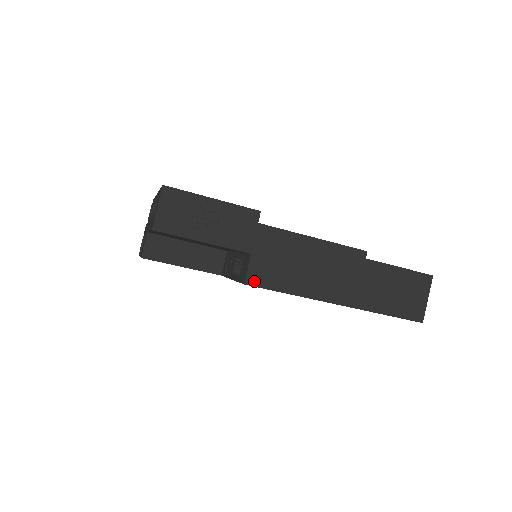
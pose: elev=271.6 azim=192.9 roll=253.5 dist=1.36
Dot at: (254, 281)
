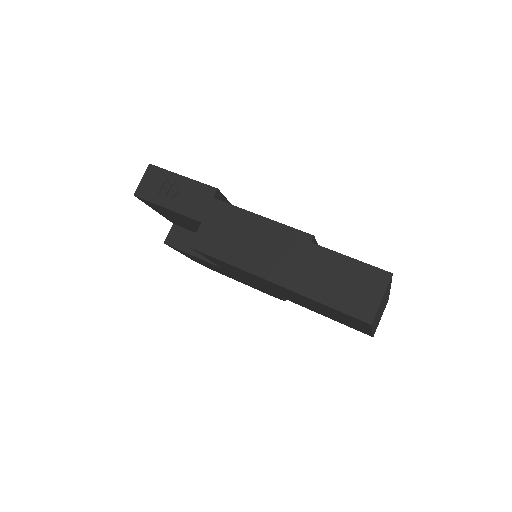
Dot at: (198, 246)
